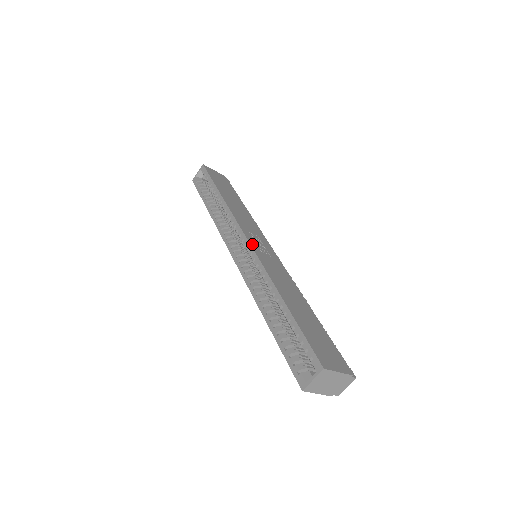
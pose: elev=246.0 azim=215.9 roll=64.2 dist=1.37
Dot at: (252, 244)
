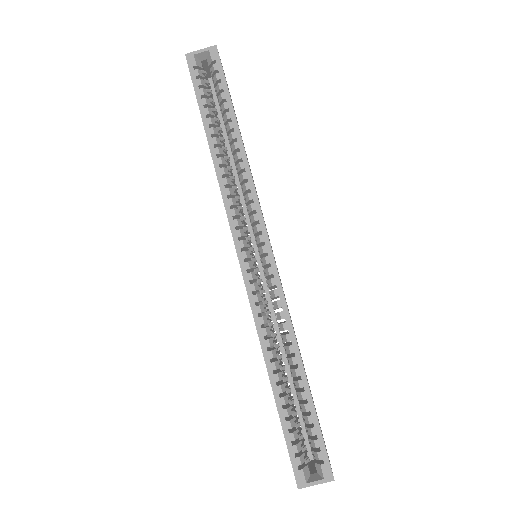
Dot at: occluded
